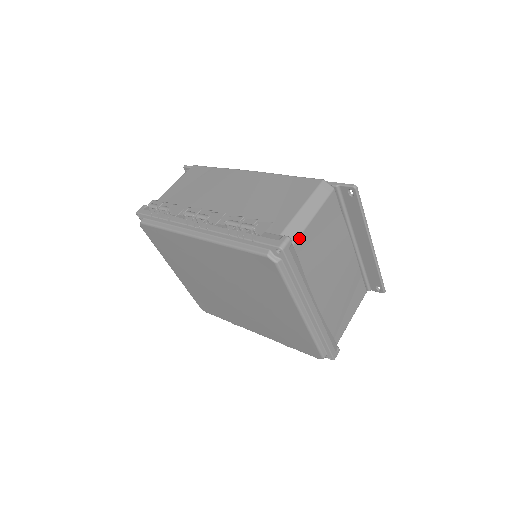
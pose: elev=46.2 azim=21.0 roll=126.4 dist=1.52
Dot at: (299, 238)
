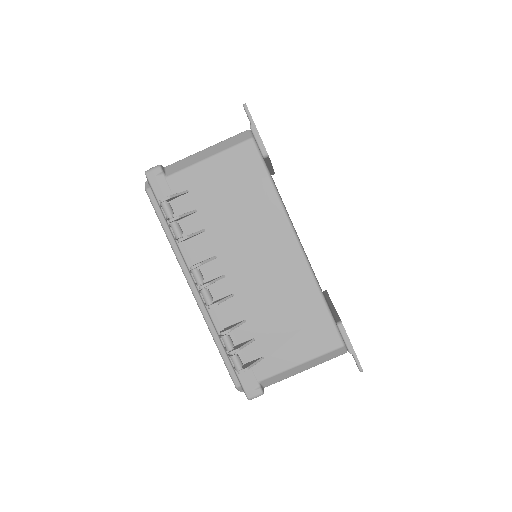
Dot at: occluded
